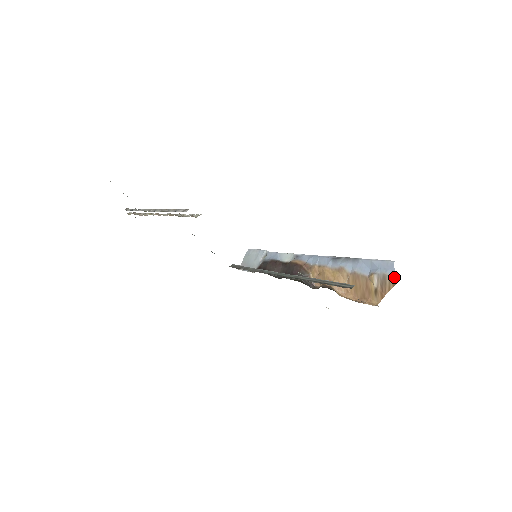
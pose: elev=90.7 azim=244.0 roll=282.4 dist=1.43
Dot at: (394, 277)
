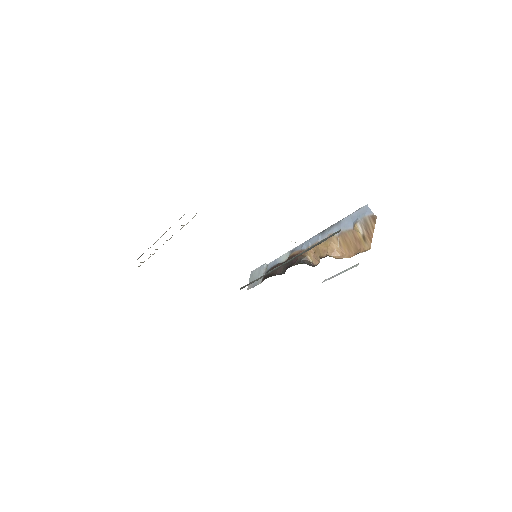
Dot at: (372, 215)
